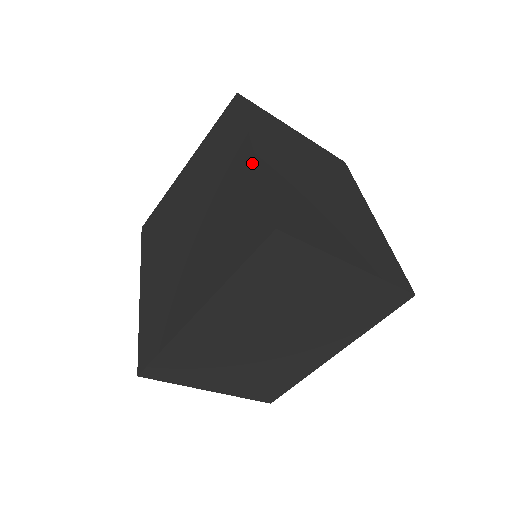
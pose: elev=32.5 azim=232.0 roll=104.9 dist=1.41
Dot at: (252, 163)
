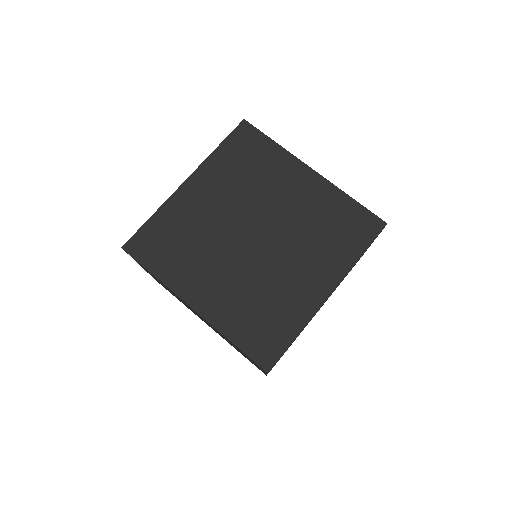
Dot at: (317, 304)
